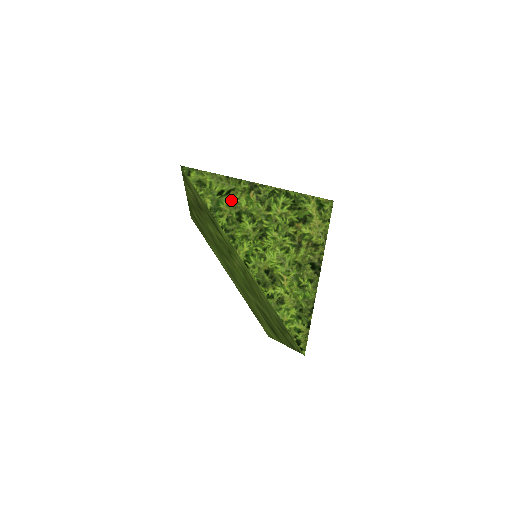
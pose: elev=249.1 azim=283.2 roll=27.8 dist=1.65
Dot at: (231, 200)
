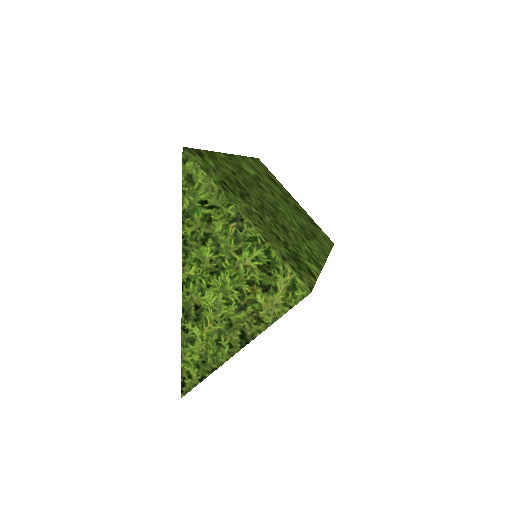
Dot at: (209, 217)
